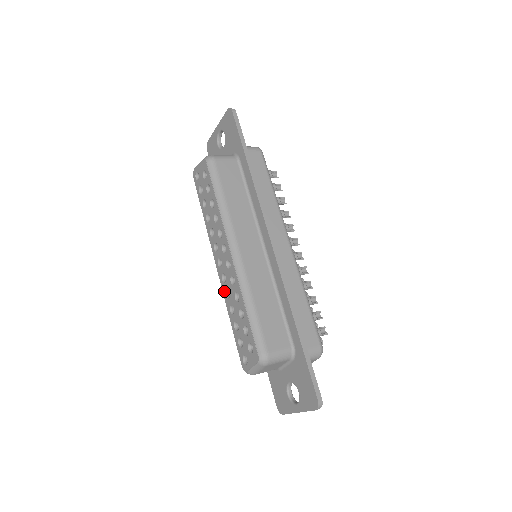
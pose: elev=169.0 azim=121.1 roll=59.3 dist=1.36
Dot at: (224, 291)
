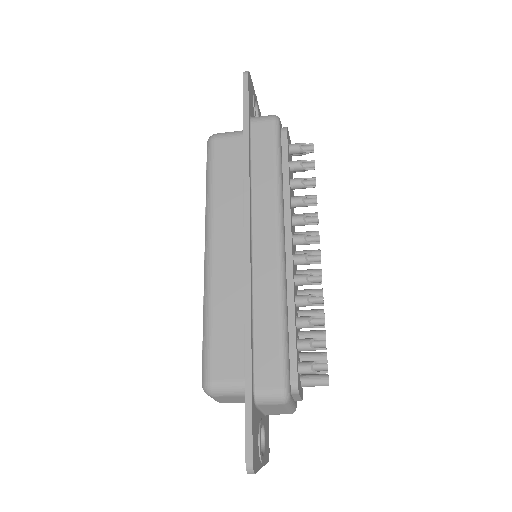
Dot at: occluded
